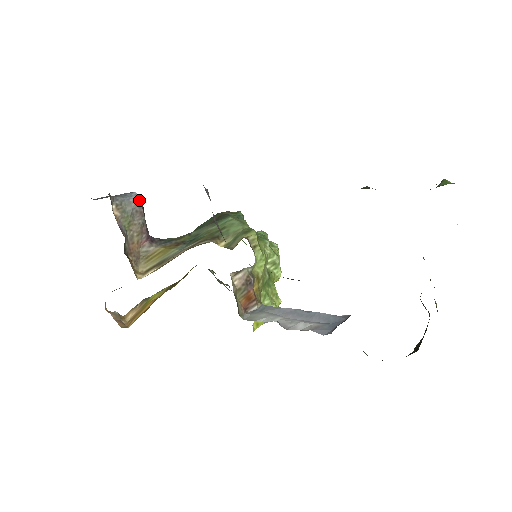
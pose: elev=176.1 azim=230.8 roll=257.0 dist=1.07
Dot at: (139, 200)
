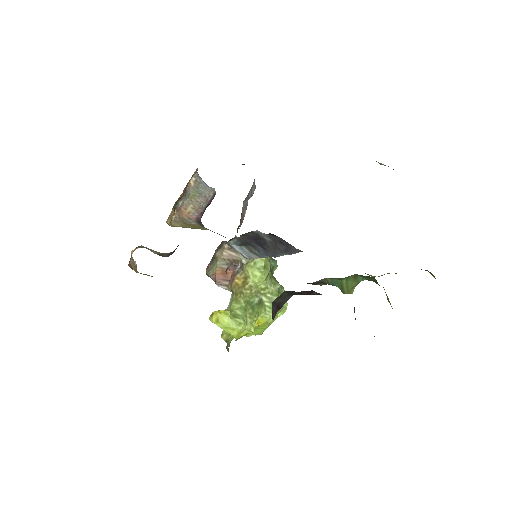
Dot at: (213, 193)
